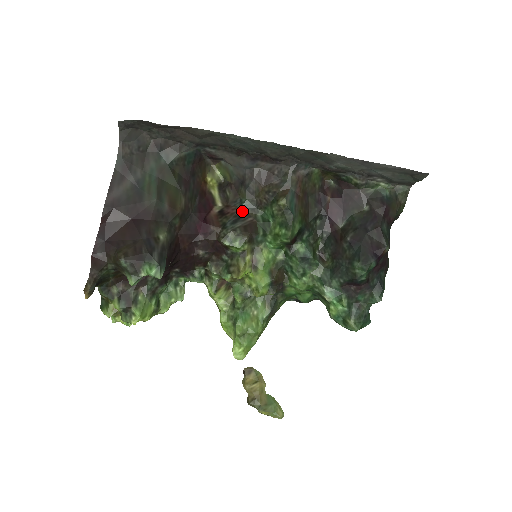
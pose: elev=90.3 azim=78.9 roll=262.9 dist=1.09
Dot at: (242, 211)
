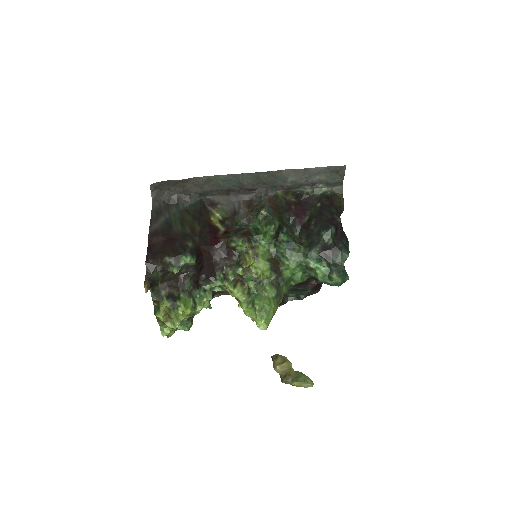
Dot at: (239, 228)
